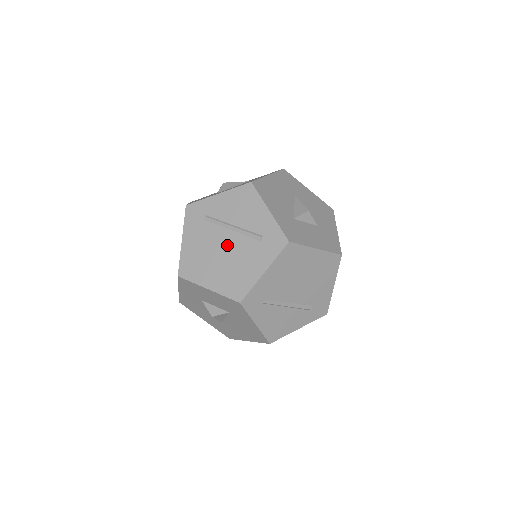
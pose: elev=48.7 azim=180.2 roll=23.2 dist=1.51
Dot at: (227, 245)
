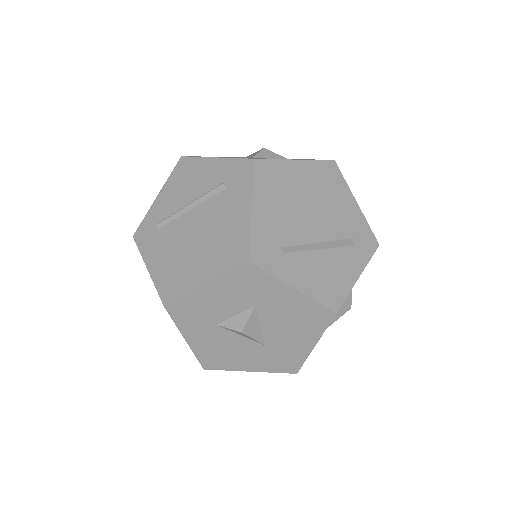
Dot at: (195, 226)
